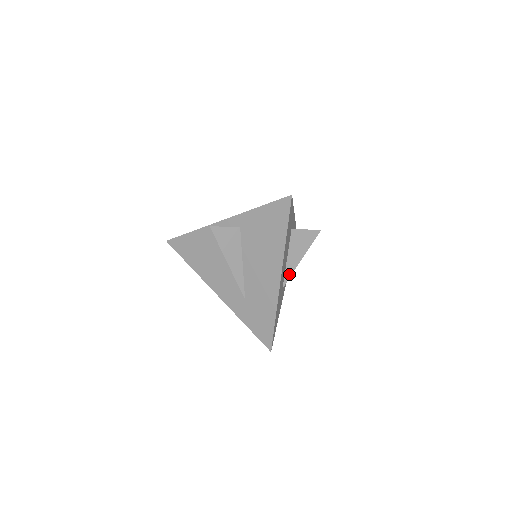
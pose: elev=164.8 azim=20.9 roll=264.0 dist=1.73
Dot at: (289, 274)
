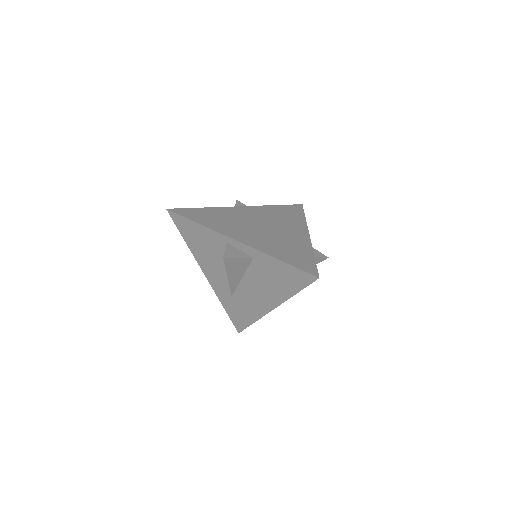
Dot at: occluded
